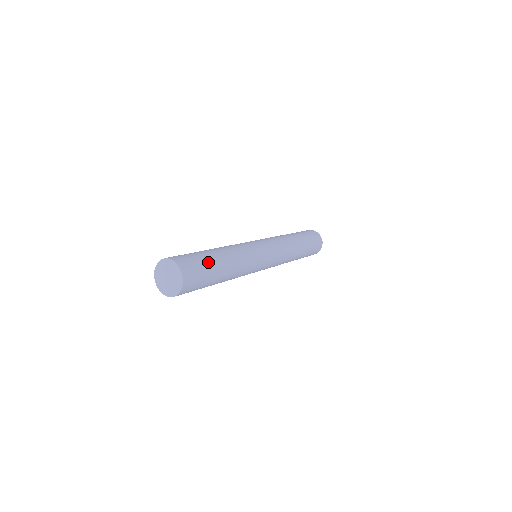
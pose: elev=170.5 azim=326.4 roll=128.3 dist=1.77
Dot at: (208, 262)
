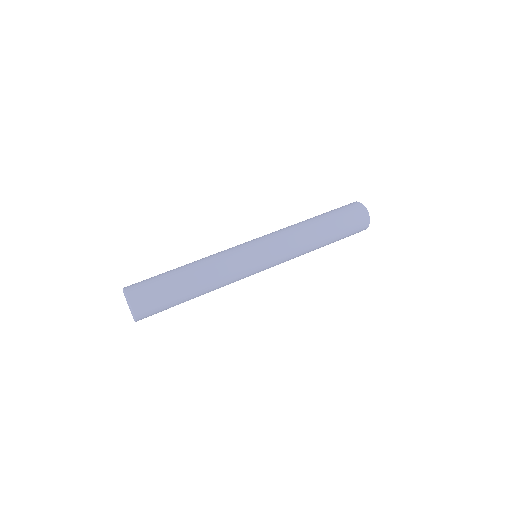
Dot at: (165, 282)
